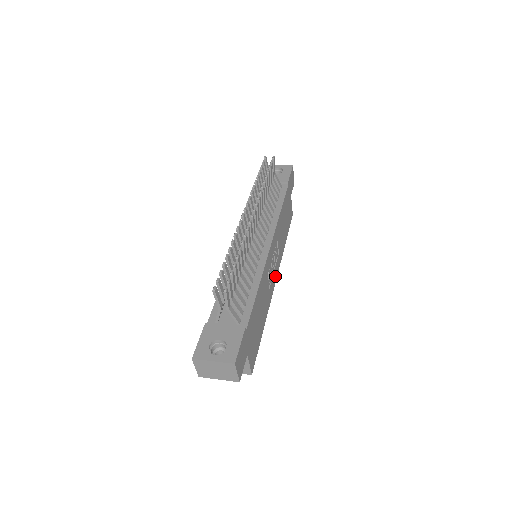
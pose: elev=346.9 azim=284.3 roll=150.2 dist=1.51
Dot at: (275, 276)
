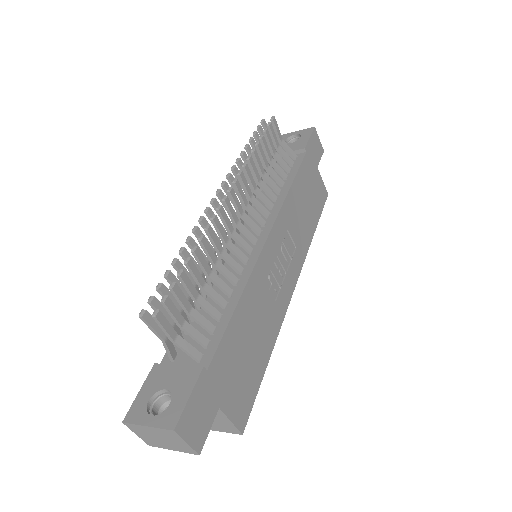
Dot at: (291, 281)
